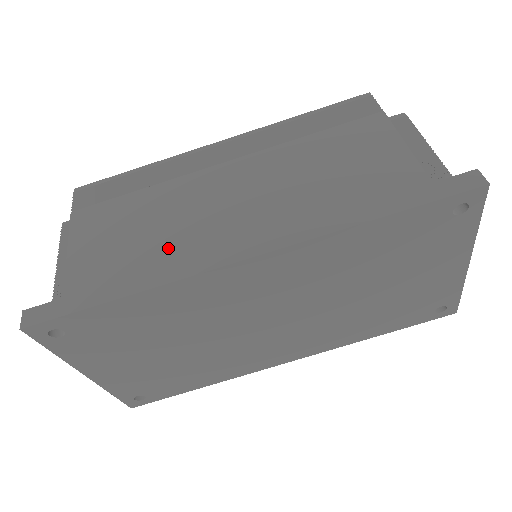
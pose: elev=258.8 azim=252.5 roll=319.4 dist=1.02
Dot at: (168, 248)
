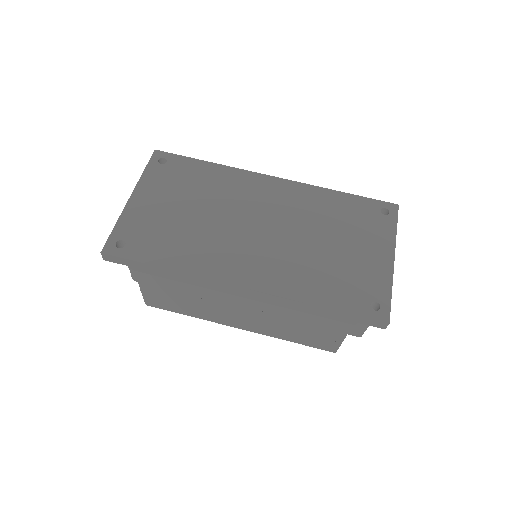
Dot at: occluded
